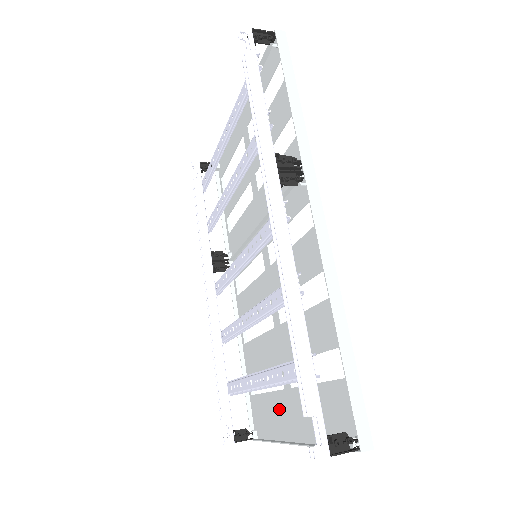
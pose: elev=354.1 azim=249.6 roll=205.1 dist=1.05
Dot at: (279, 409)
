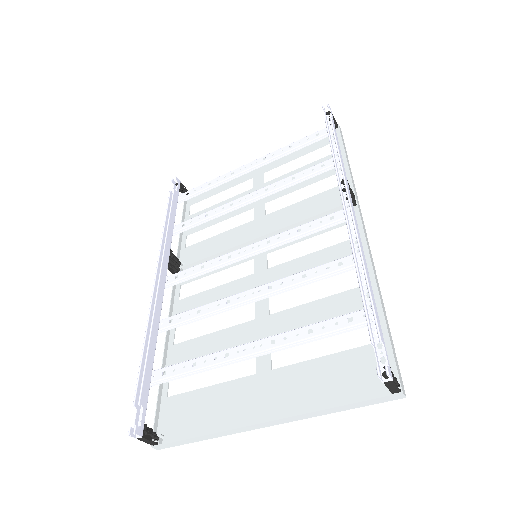
Dot at: (236, 397)
